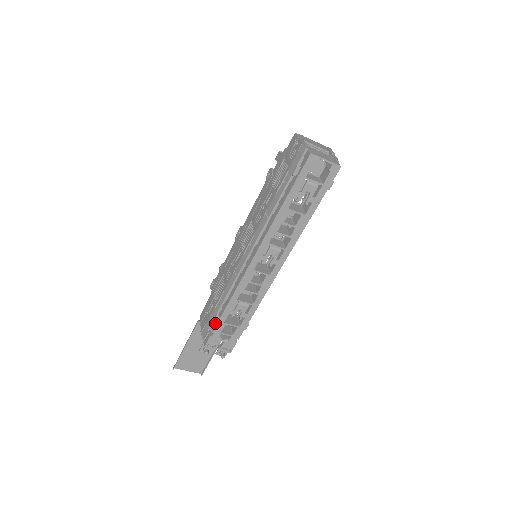
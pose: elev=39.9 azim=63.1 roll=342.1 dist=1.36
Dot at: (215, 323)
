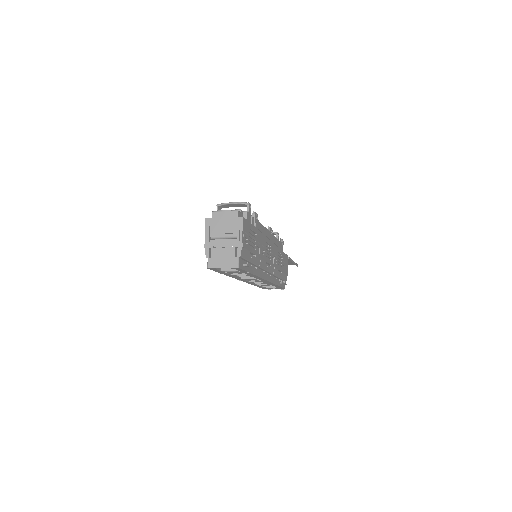
Dot at: occluded
